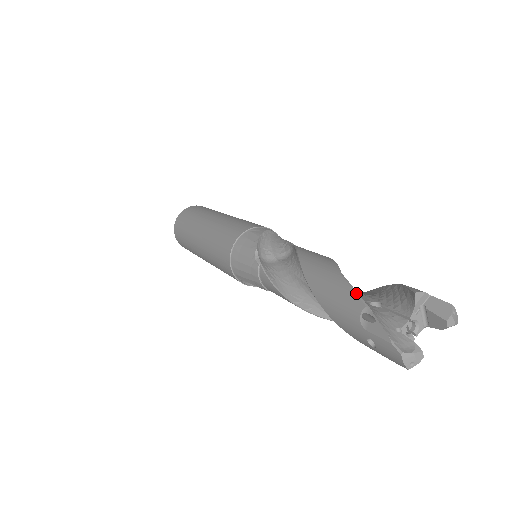
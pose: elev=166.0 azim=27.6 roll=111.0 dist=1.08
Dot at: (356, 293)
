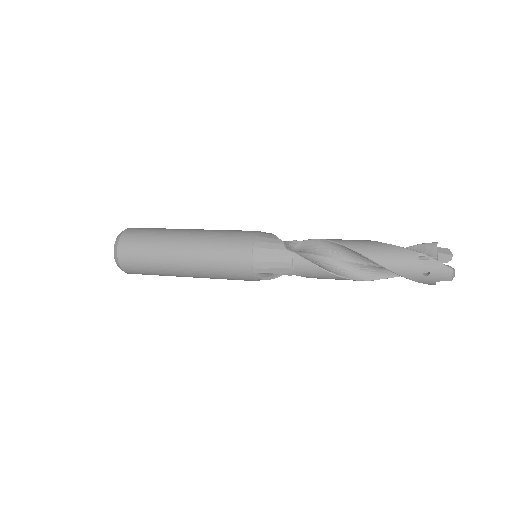
Dot at: (406, 248)
